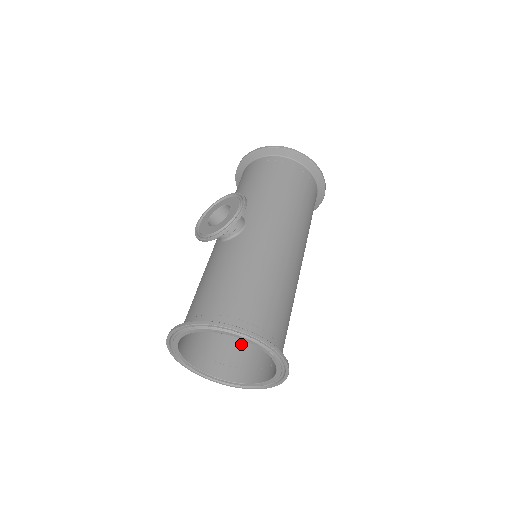
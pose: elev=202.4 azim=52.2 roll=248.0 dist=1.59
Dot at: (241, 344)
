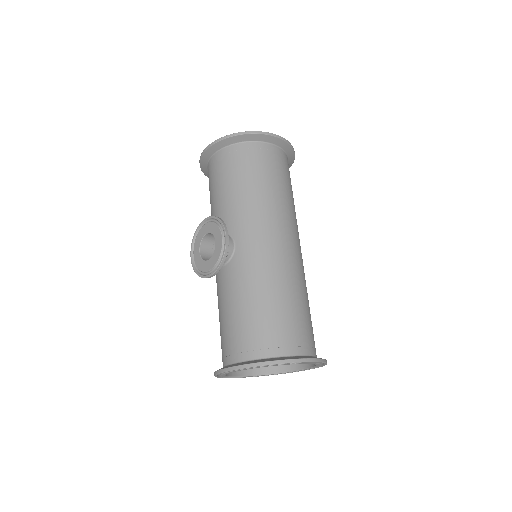
Dot at: occluded
